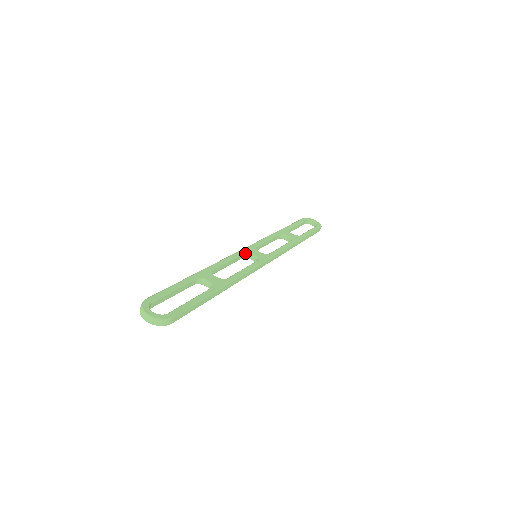
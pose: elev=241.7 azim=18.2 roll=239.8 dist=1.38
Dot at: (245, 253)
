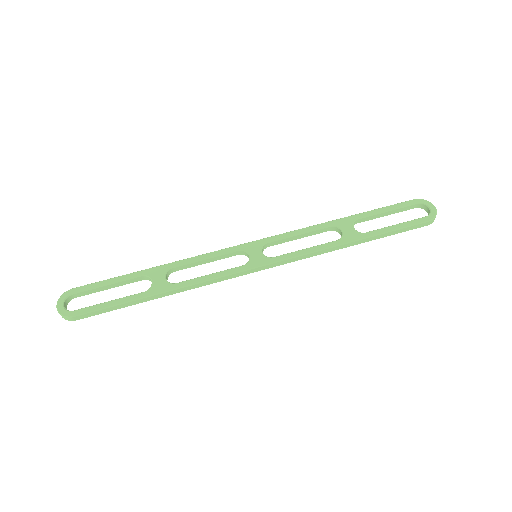
Dot at: (240, 250)
